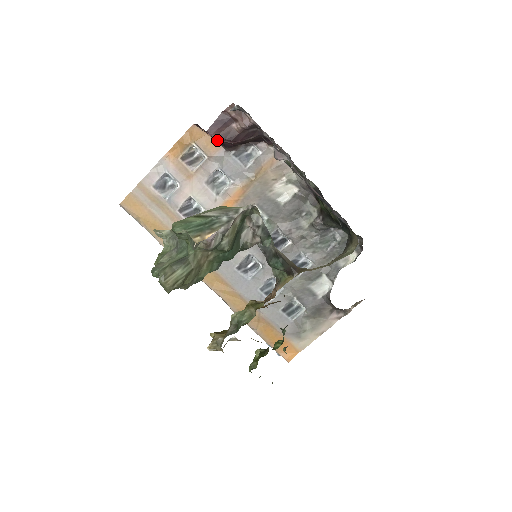
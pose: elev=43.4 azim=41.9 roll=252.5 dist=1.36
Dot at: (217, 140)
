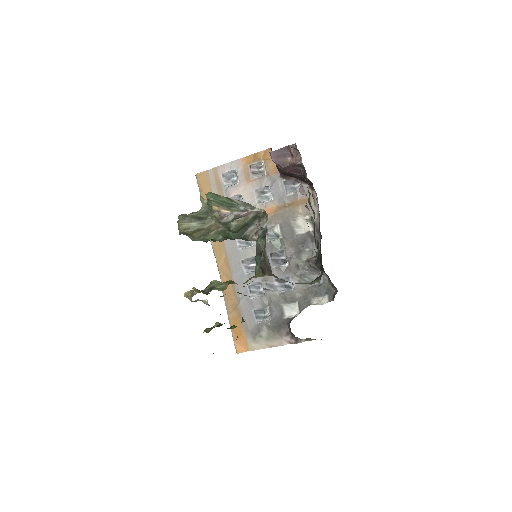
Dot at: occluded
